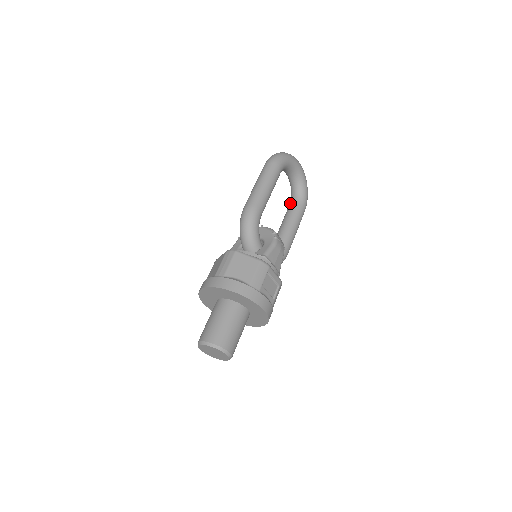
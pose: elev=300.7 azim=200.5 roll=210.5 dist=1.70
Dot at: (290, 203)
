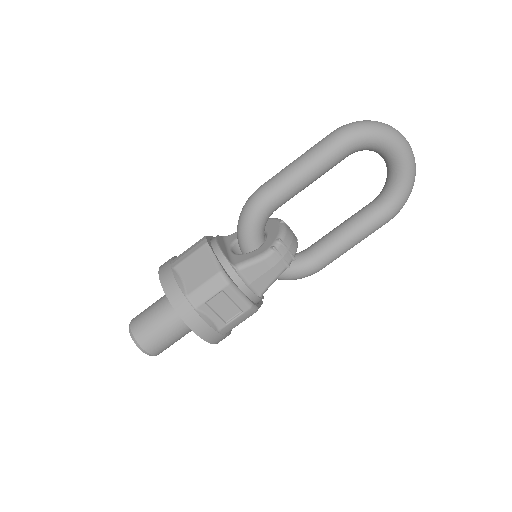
Dot at: occluded
